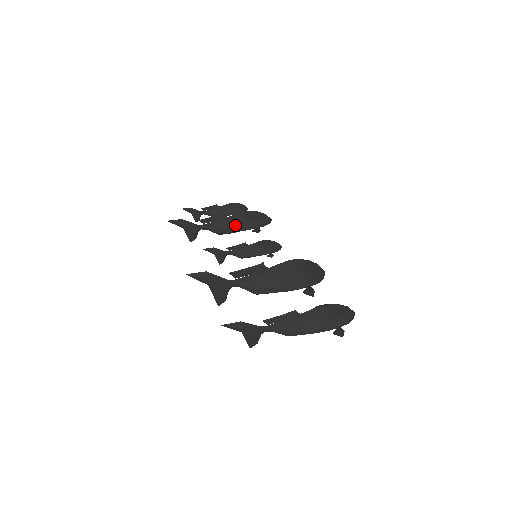
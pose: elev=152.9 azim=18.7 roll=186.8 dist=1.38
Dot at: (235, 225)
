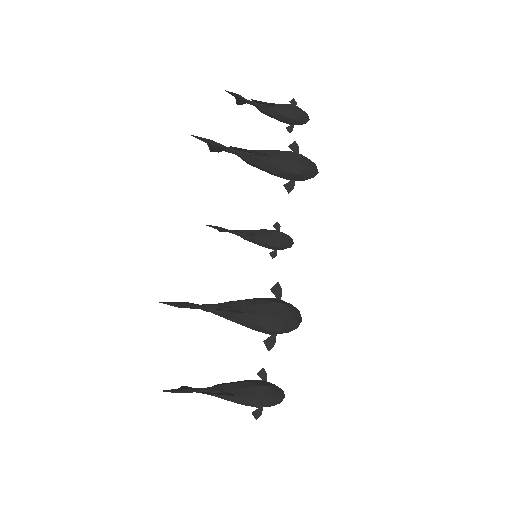
Dot at: (270, 168)
